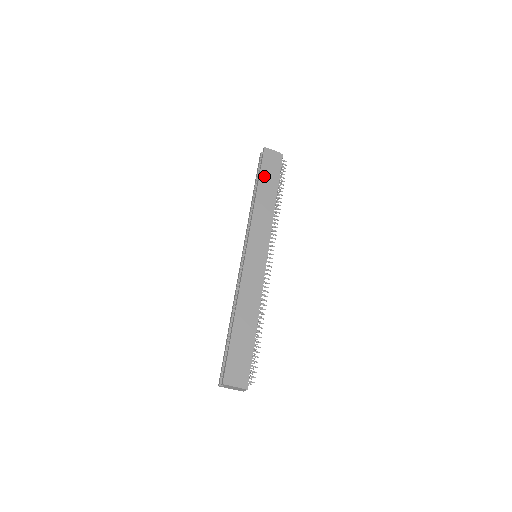
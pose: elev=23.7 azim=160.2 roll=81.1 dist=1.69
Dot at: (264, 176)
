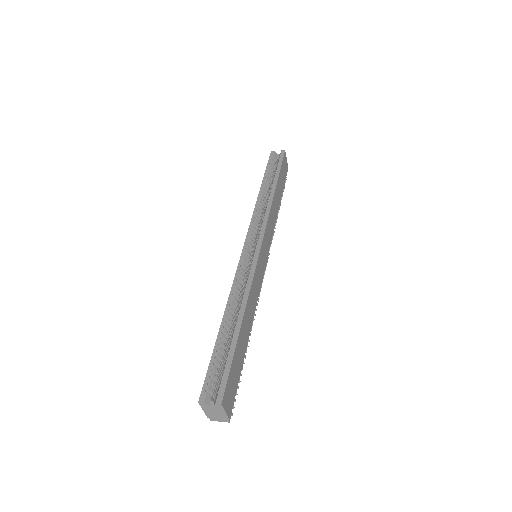
Dot at: (280, 178)
